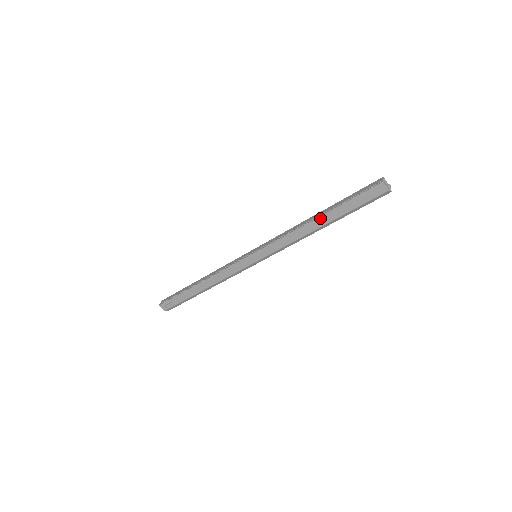
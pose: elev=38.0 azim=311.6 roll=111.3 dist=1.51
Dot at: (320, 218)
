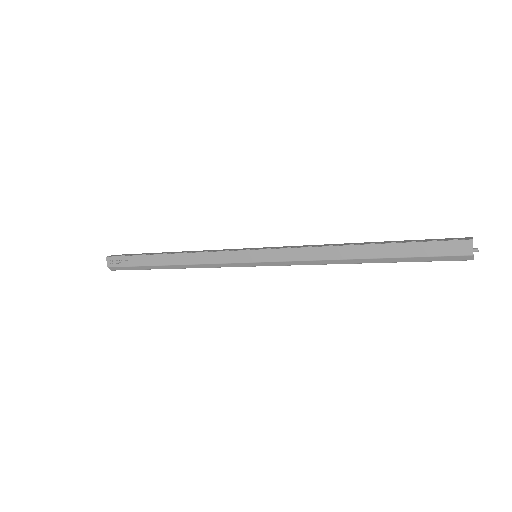
Dot at: (364, 247)
